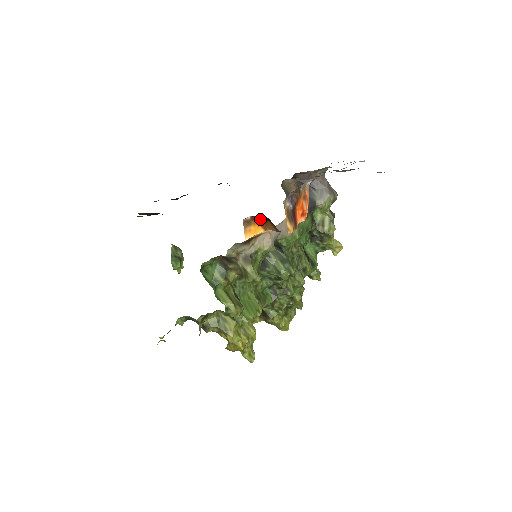
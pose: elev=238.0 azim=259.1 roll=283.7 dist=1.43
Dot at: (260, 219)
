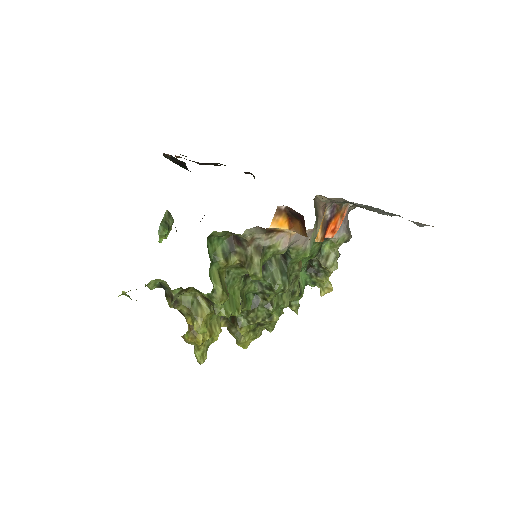
Dot at: (291, 215)
